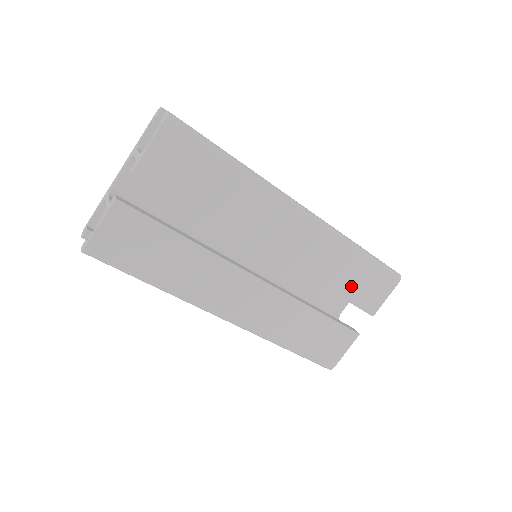
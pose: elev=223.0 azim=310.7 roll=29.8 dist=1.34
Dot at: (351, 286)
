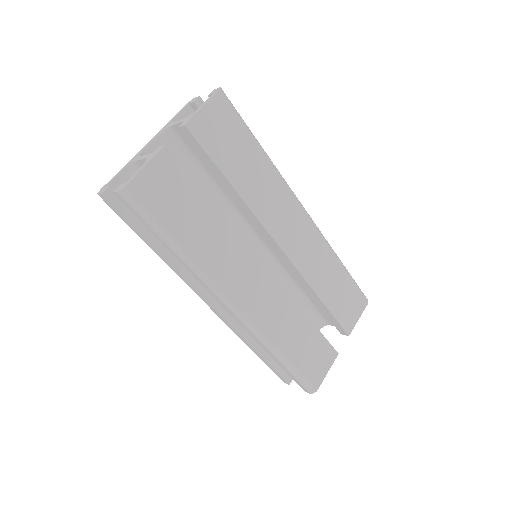
Dot at: (335, 298)
